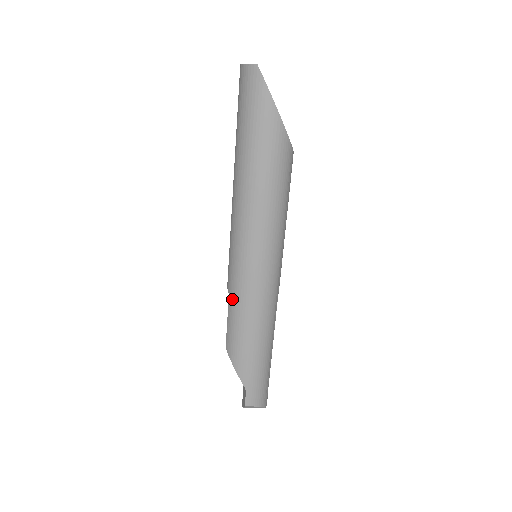
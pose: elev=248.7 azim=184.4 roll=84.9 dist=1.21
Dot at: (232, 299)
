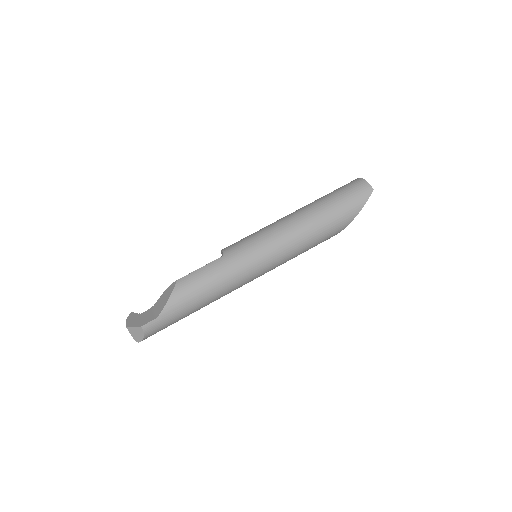
Dot at: (223, 260)
